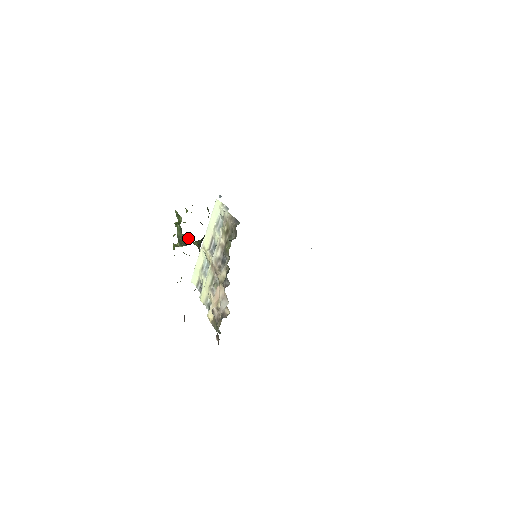
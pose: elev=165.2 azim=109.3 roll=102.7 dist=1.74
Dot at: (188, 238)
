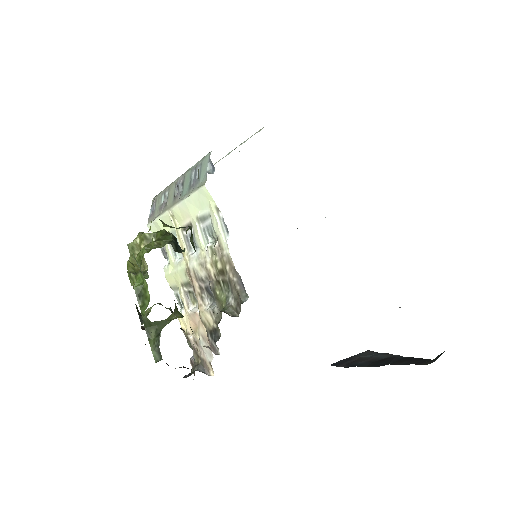
Dot at: occluded
